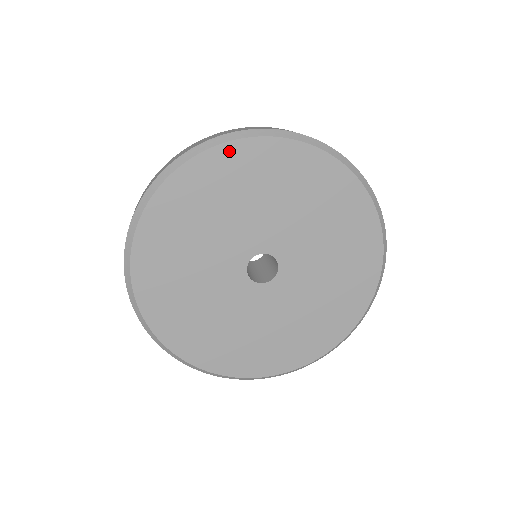
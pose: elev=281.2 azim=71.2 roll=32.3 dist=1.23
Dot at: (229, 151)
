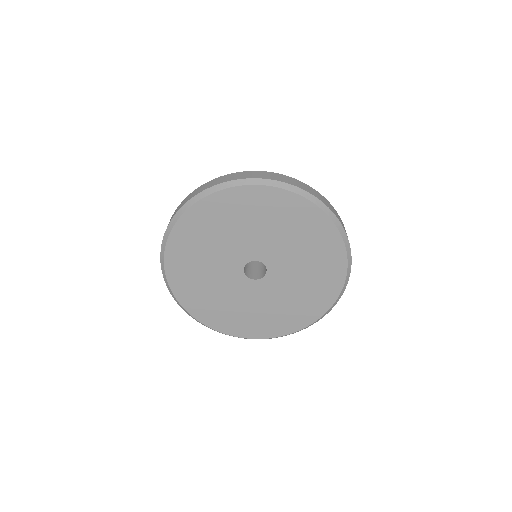
Dot at: (259, 191)
